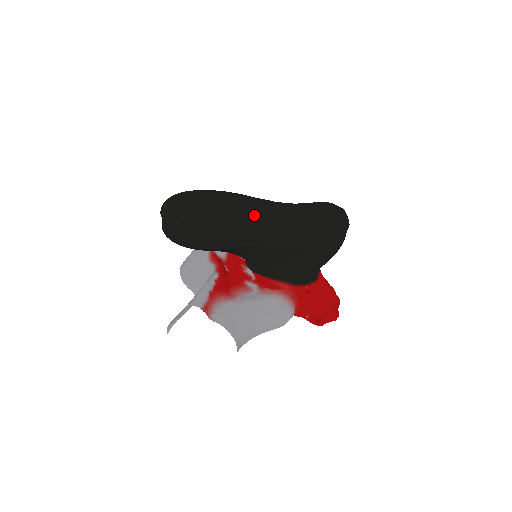
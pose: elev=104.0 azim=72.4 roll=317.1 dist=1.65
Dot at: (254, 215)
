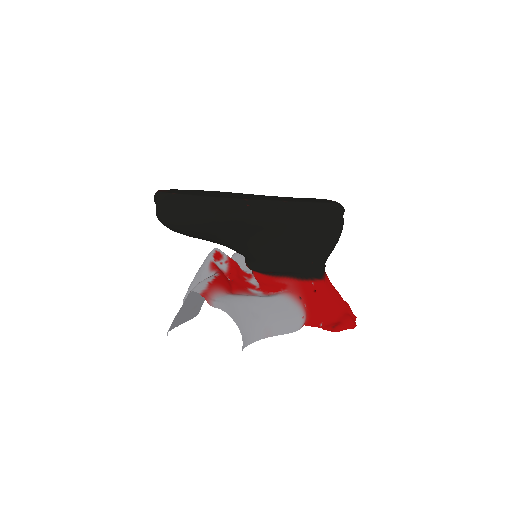
Dot at: (246, 196)
